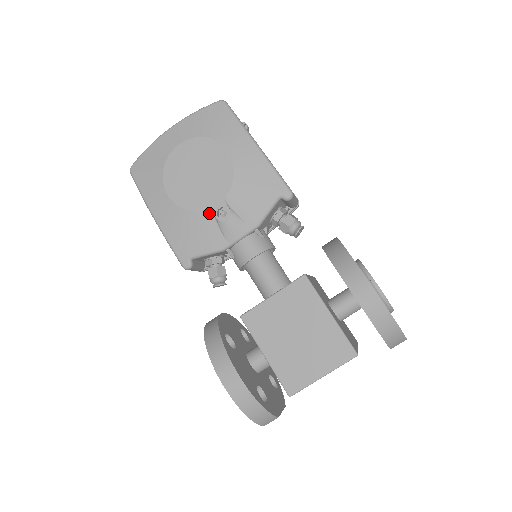
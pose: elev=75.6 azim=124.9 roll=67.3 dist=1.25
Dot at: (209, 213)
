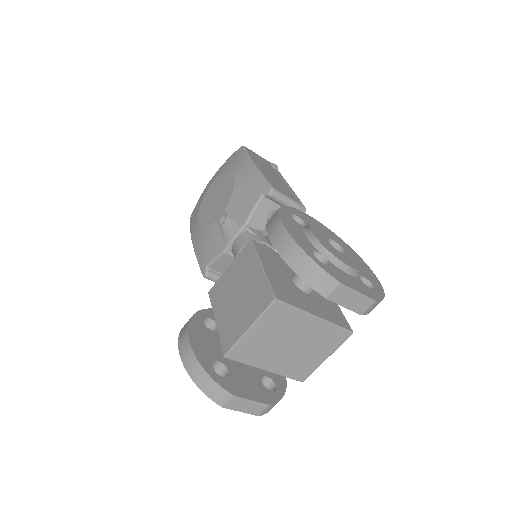
Dot at: (216, 224)
